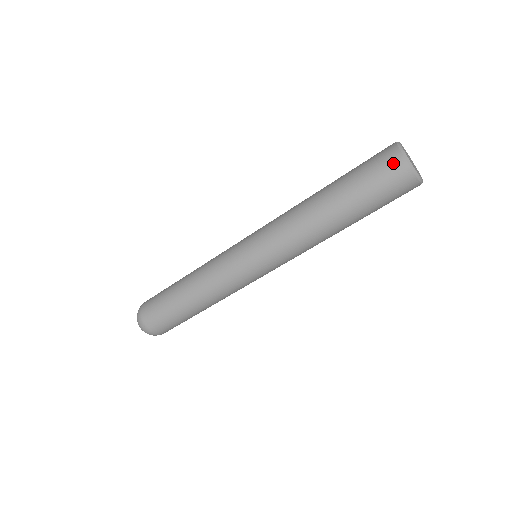
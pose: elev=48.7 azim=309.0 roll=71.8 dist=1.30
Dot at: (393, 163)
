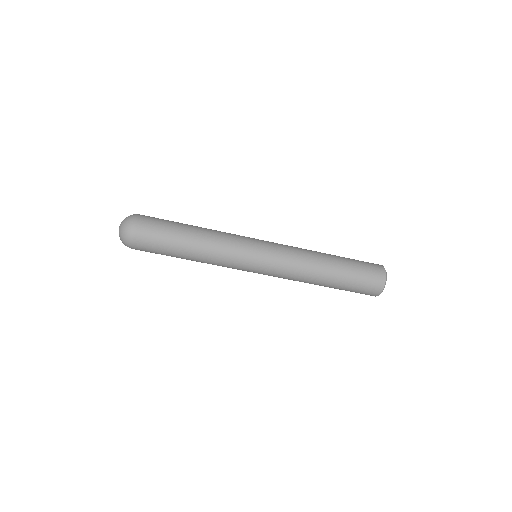
Dot at: (379, 270)
